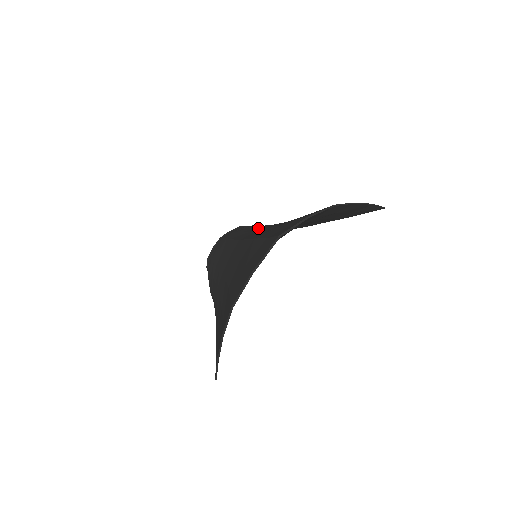
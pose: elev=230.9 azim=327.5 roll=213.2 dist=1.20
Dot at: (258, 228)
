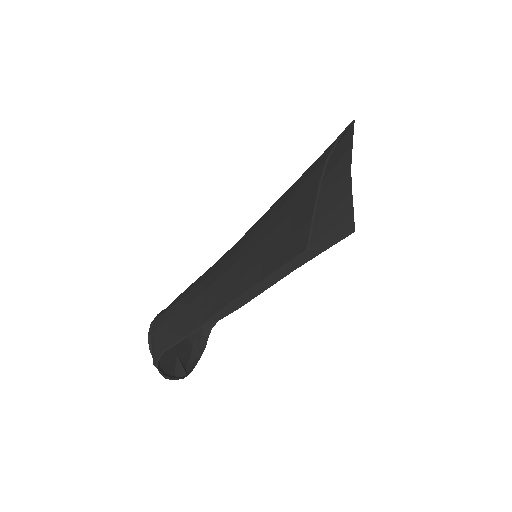
Dot at: occluded
